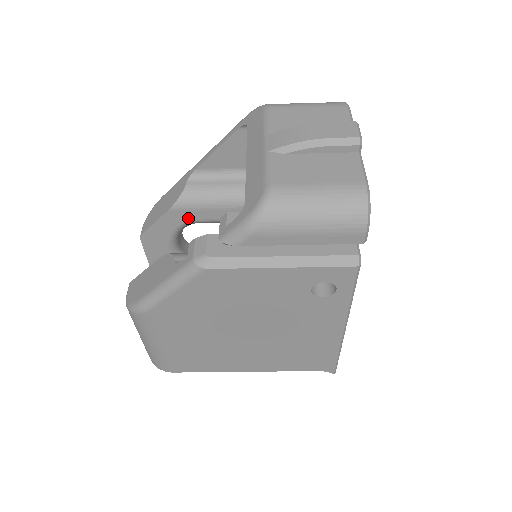
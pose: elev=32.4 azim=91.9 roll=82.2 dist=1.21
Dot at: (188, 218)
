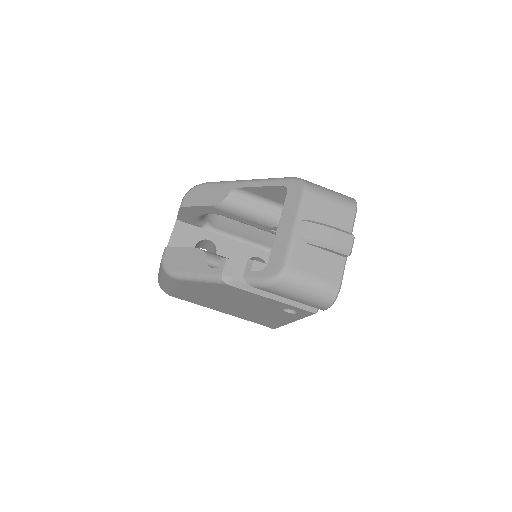
Dot at: (220, 213)
